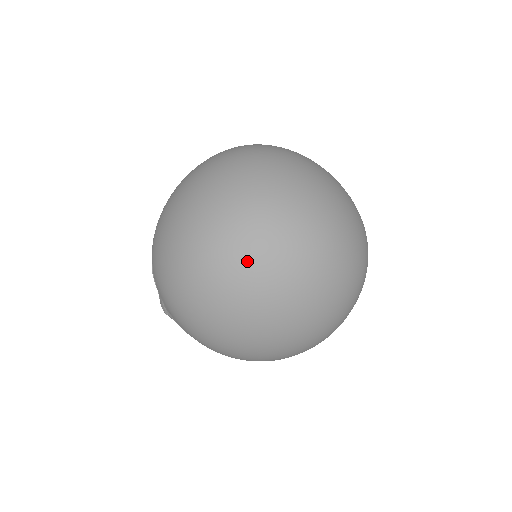
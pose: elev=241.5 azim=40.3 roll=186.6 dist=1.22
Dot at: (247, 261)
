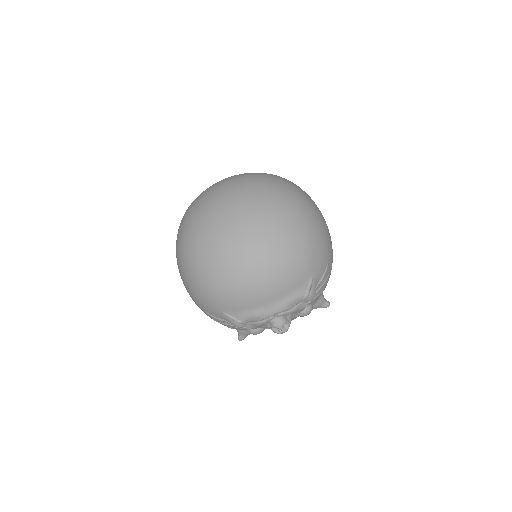
Dot at: (195, 219)
